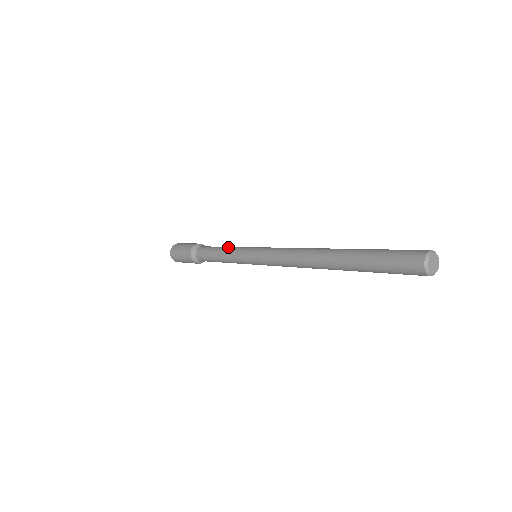
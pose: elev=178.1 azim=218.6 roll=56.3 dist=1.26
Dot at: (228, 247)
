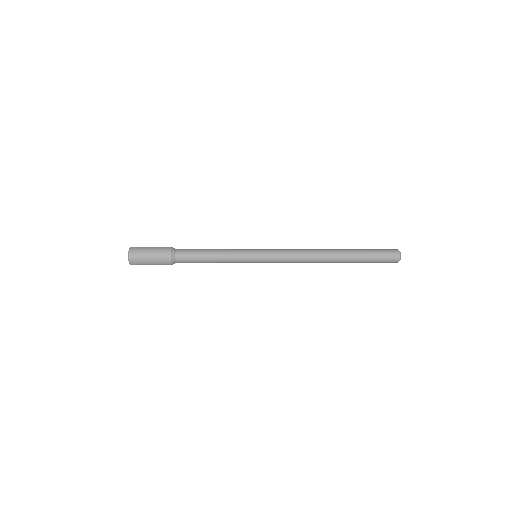
Dot at: (222, 249)
